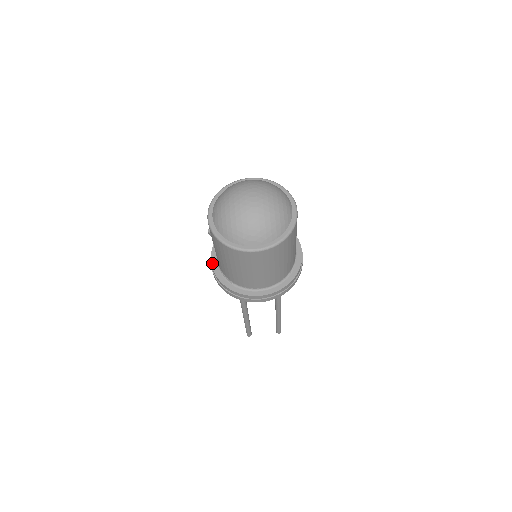
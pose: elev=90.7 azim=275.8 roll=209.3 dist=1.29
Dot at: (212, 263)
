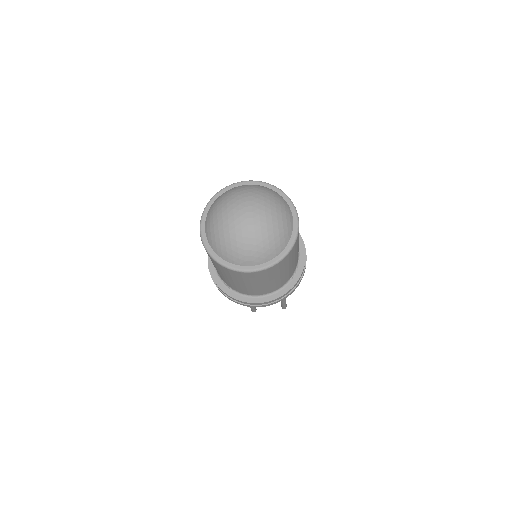
Dot at: (209, 266)
